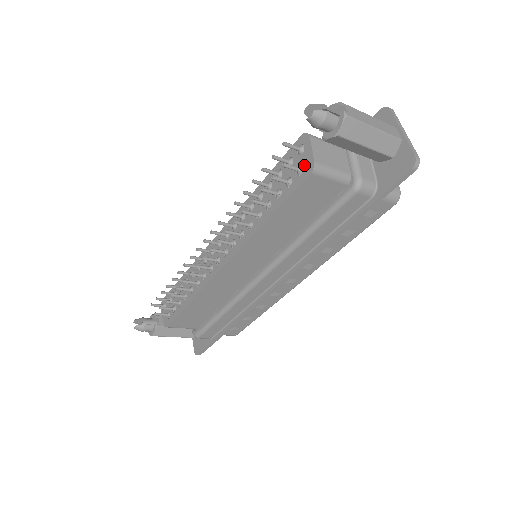
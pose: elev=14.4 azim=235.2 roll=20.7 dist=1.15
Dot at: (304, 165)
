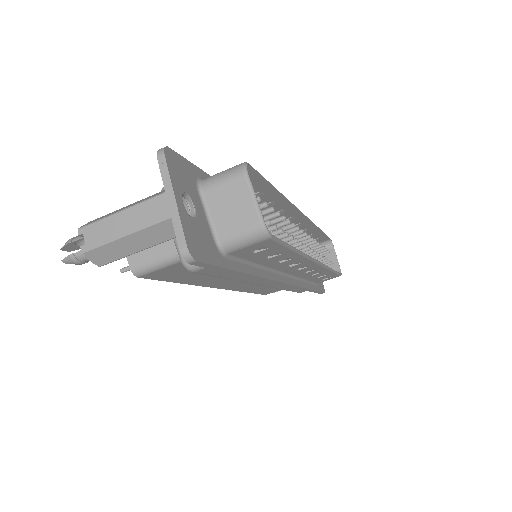
Dot at: occluded
